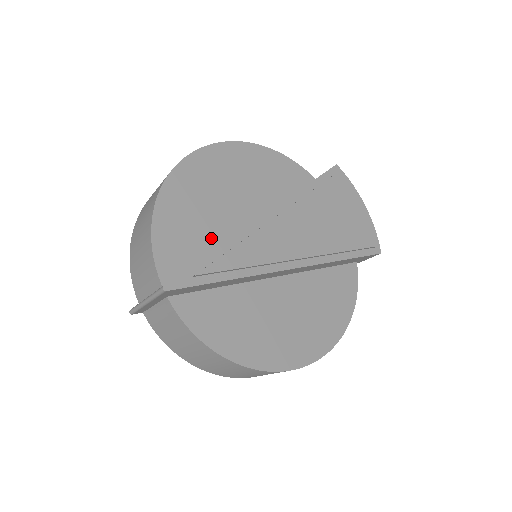
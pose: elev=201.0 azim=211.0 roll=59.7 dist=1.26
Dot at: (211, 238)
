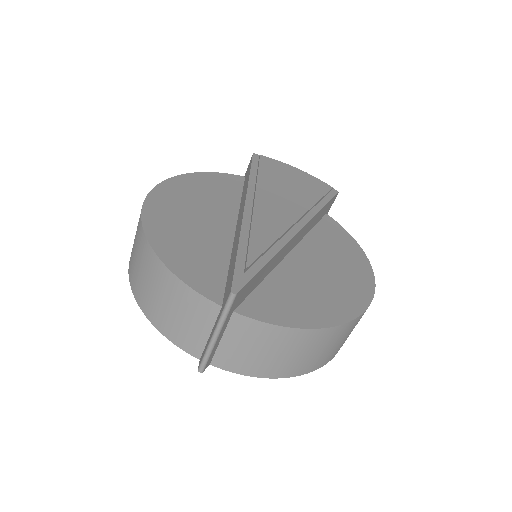
Dot at: (219, 252)
